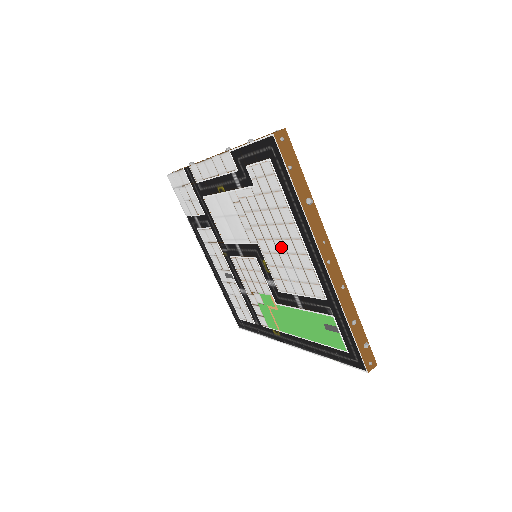
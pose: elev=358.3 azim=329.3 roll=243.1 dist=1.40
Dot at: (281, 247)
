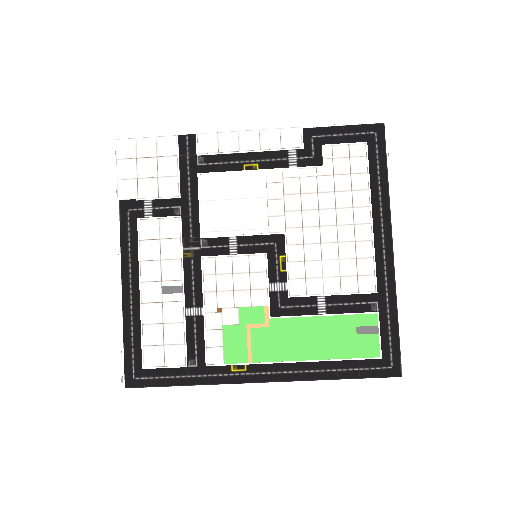
Dot at: (330, 235)
